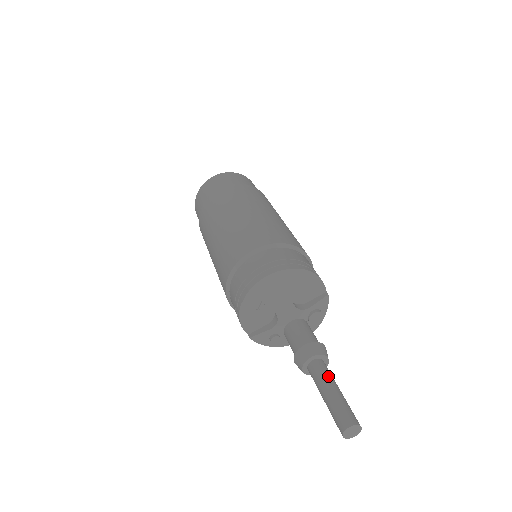
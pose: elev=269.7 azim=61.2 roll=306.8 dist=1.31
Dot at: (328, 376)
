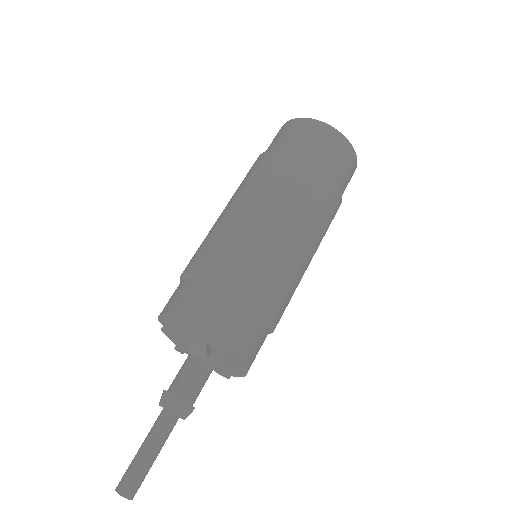
Dot at: (161, 438)
